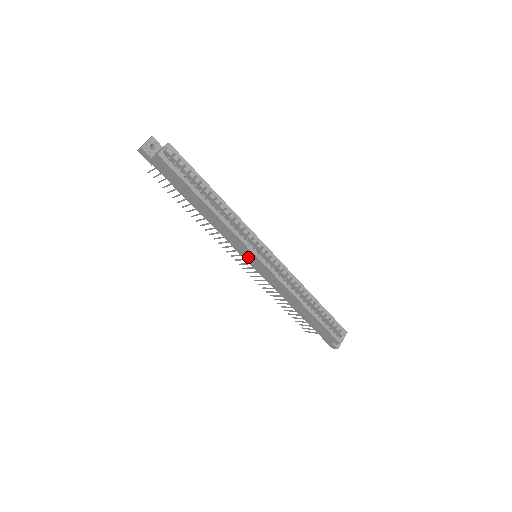
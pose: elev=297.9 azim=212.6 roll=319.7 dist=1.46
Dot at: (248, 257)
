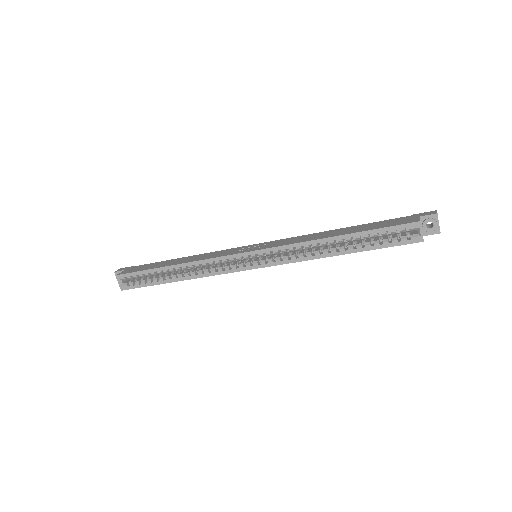
Dot at: occluded
